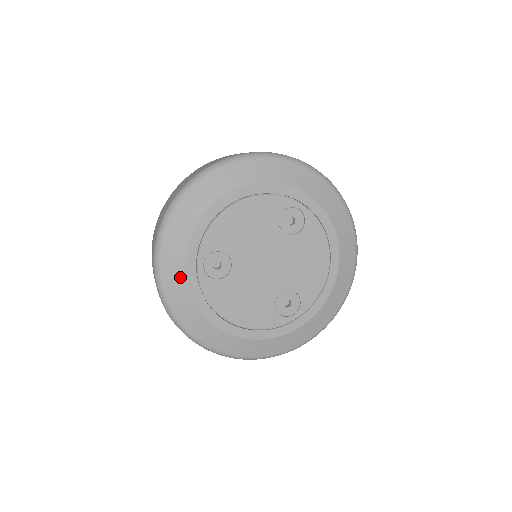
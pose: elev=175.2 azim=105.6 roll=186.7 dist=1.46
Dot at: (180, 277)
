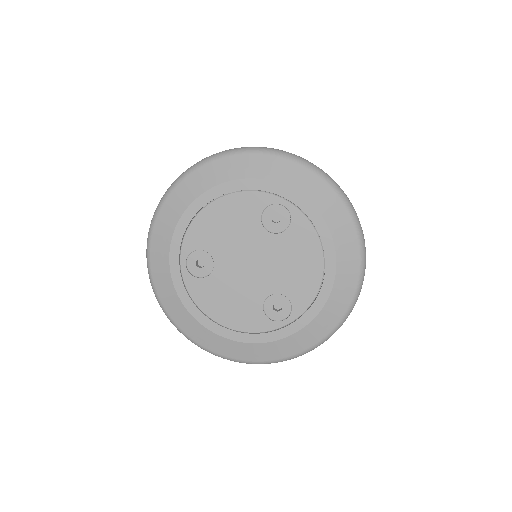
Dot at: (166, 274)
